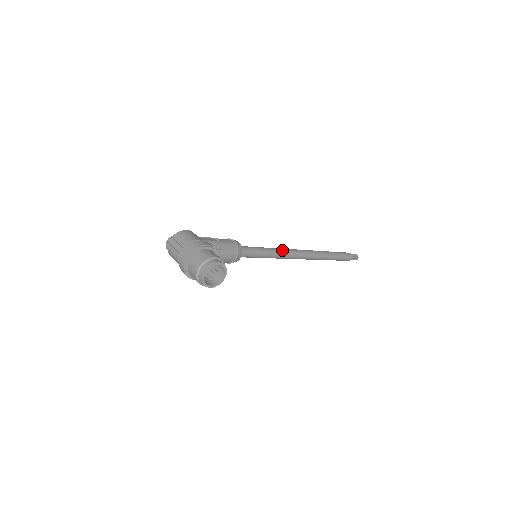
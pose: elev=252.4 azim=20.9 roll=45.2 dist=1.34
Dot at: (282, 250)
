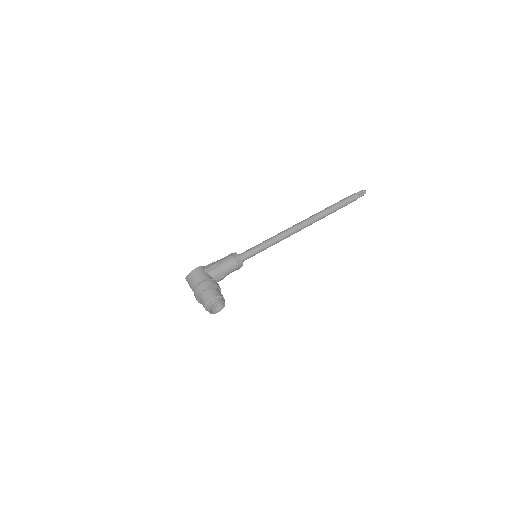
Dot at: (280, 236)
